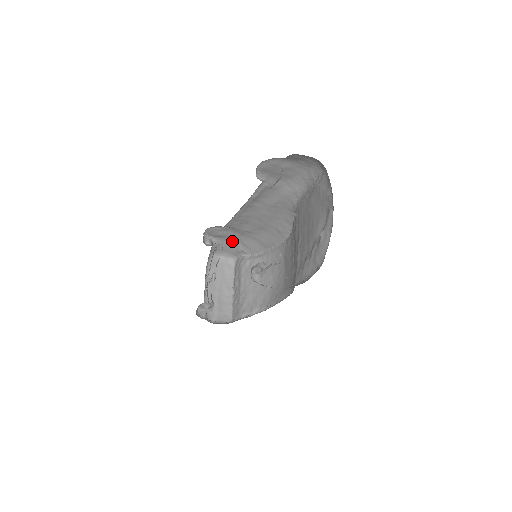
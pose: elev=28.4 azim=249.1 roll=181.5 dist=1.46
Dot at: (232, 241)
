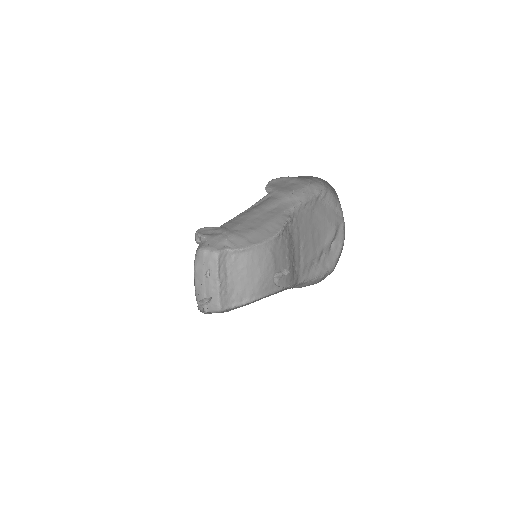
Dot at: (219, 238)
